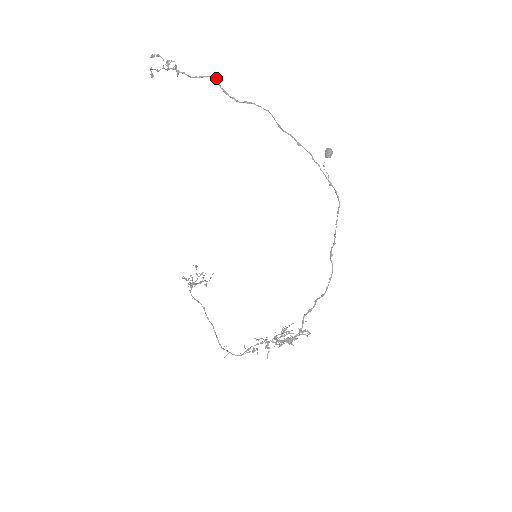
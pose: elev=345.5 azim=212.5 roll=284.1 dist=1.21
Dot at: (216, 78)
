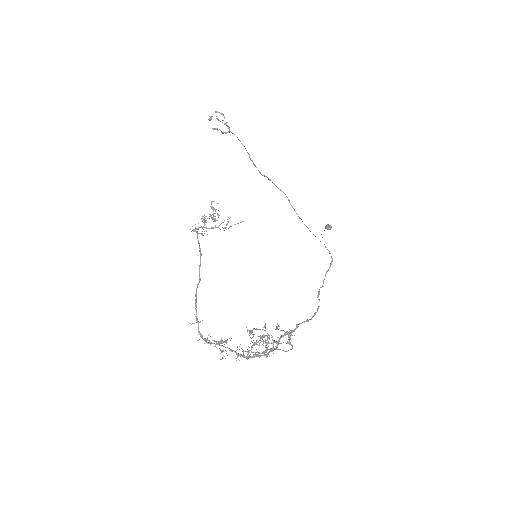
Dot at: occluded
